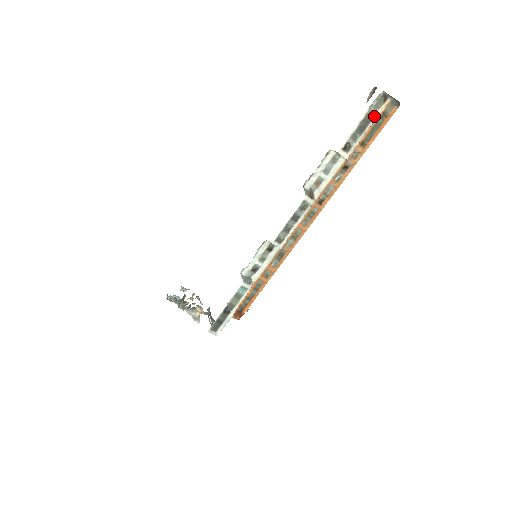
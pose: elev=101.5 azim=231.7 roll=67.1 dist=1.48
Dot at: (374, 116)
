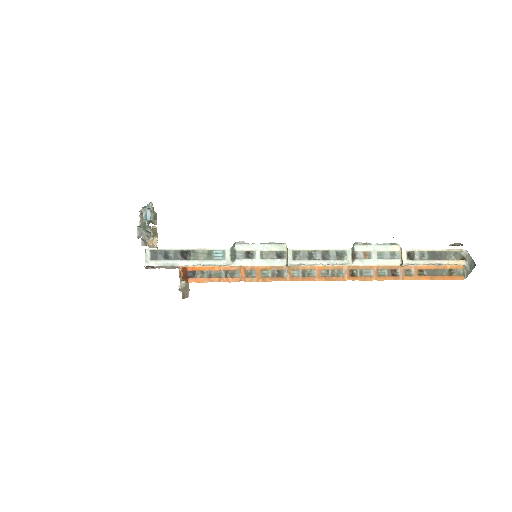
Dot at: (447, 259)
